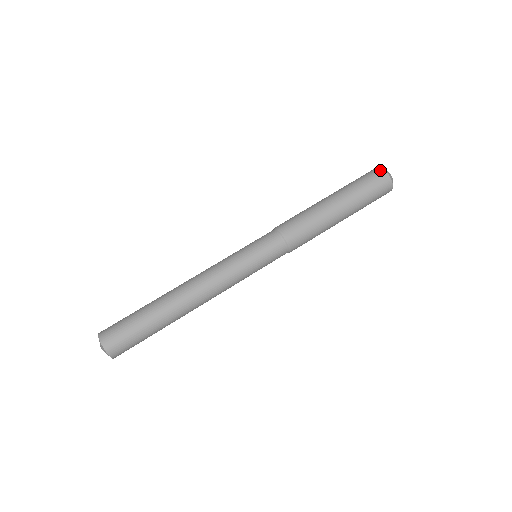
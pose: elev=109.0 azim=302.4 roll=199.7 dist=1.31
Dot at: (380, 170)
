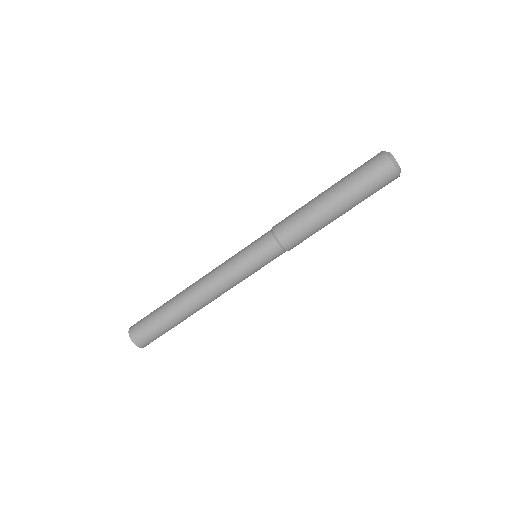
Dot at: (393, 172)
